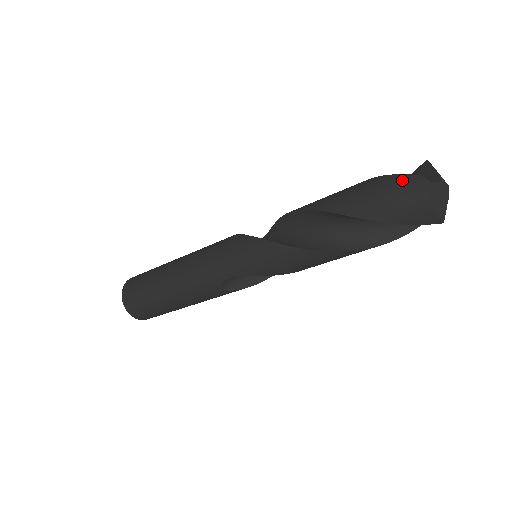
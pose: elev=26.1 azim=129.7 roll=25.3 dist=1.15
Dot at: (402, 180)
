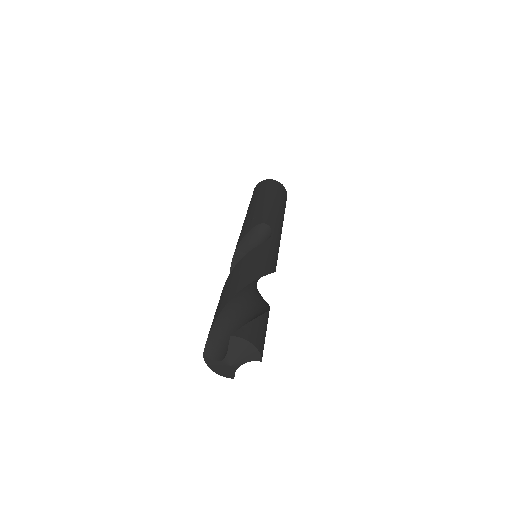
Dot at: (206, 341)
